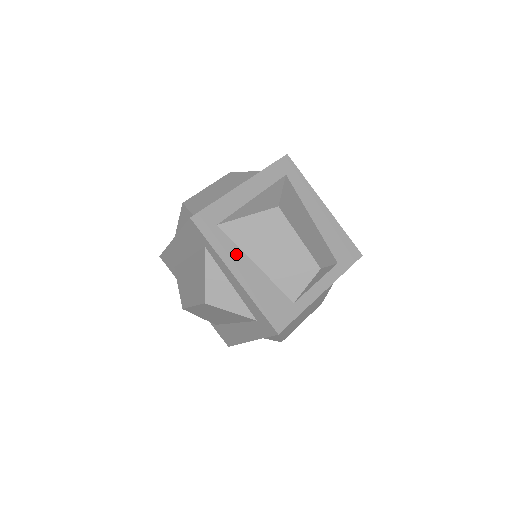
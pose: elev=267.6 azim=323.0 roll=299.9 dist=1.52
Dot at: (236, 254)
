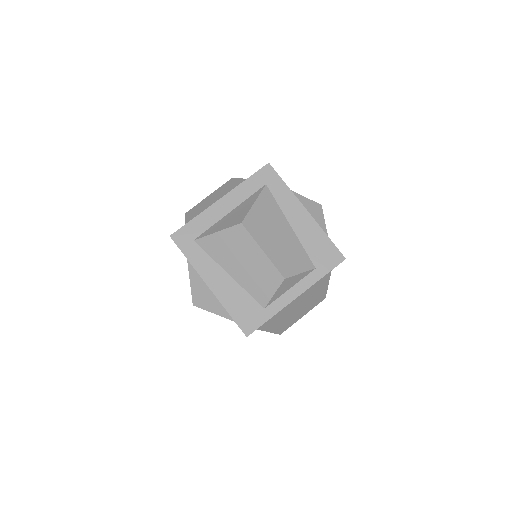
Dot at: (210, 266)
